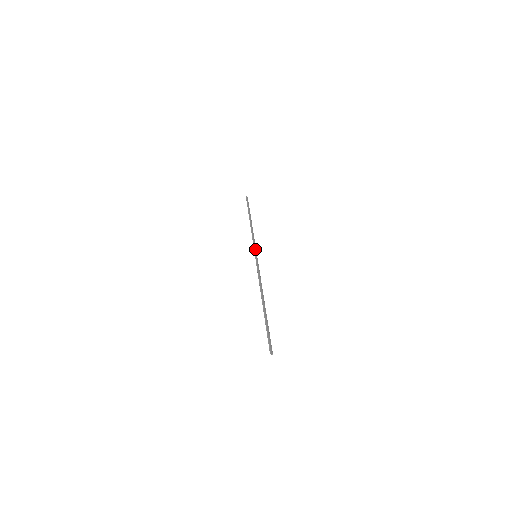
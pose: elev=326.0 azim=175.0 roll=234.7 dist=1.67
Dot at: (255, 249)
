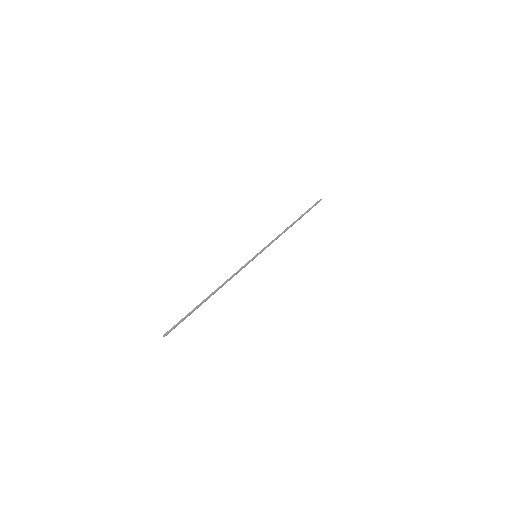
Dot at: (263, 250)
